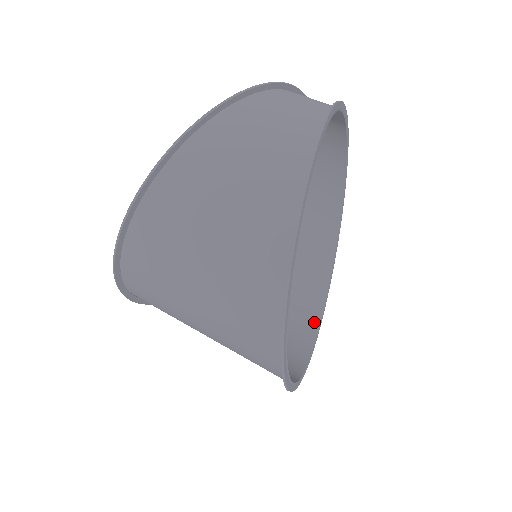
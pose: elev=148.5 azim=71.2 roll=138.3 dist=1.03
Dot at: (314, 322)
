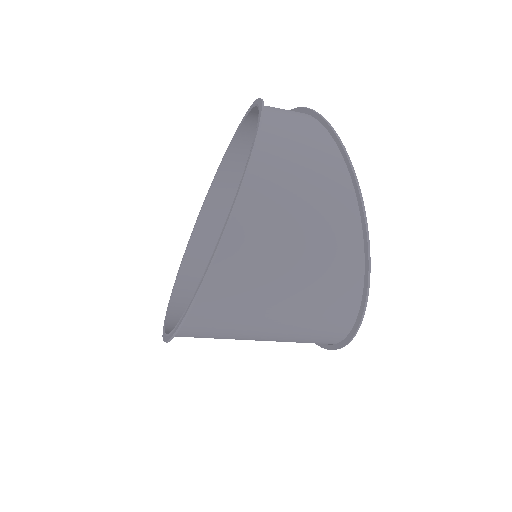
Dot at: occluded
